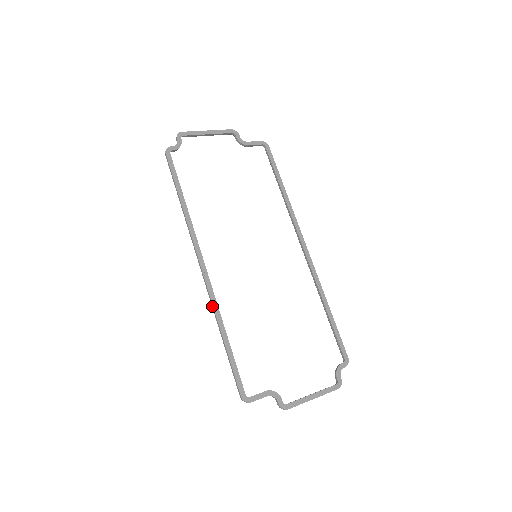
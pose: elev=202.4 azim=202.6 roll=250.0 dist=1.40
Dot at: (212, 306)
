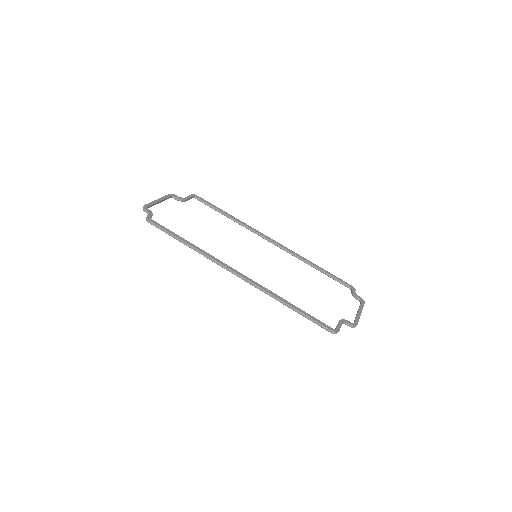
Dot at: (266, 292)
